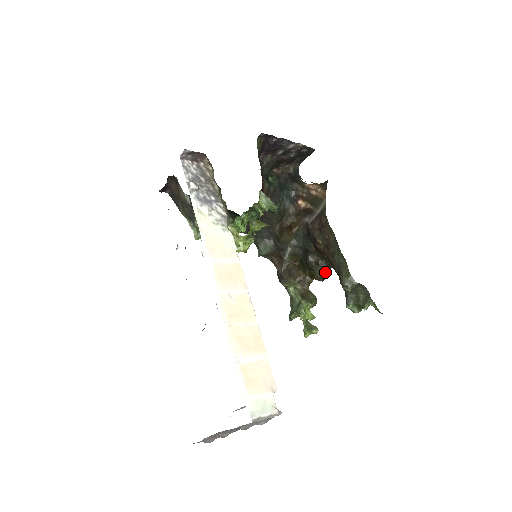
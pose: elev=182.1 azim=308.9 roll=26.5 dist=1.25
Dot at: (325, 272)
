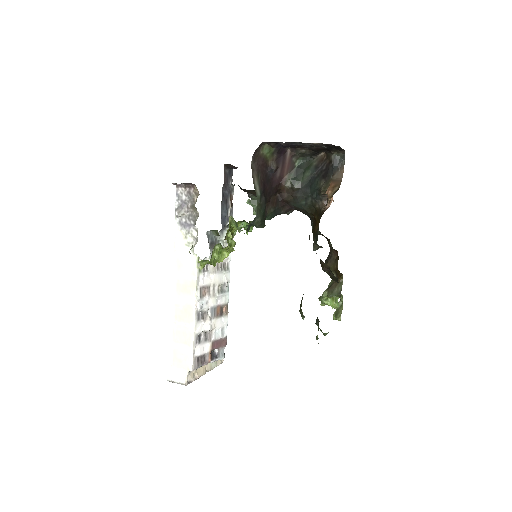
Dot at: (335, 278)
